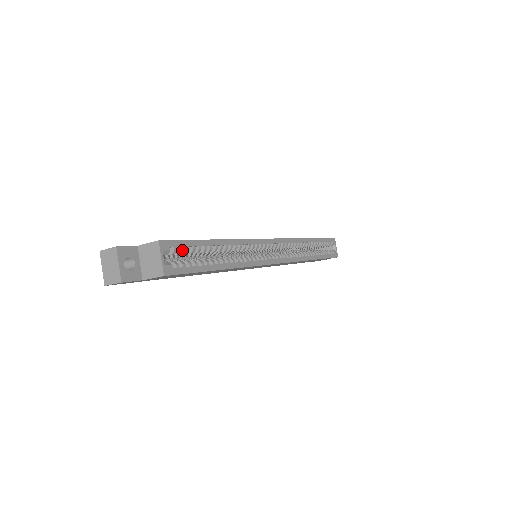
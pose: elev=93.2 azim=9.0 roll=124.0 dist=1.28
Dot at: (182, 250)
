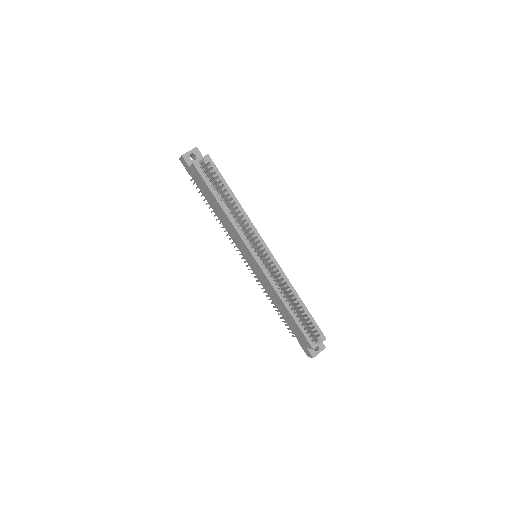
Dot at: (213, 171)
